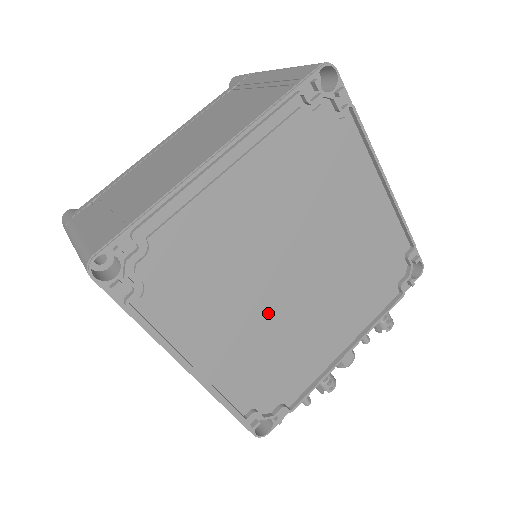
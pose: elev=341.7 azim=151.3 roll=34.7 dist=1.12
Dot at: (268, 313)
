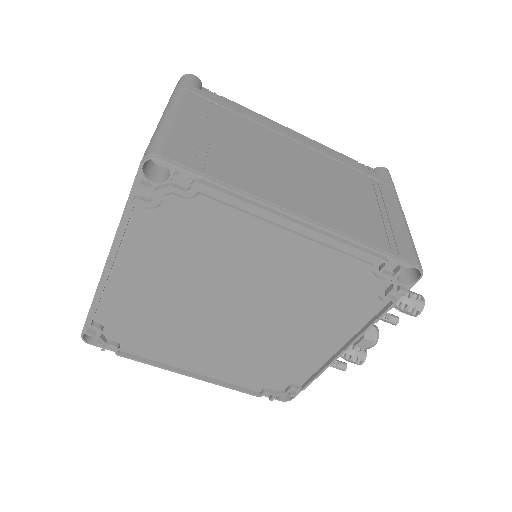
Dot at: (231, 341)
